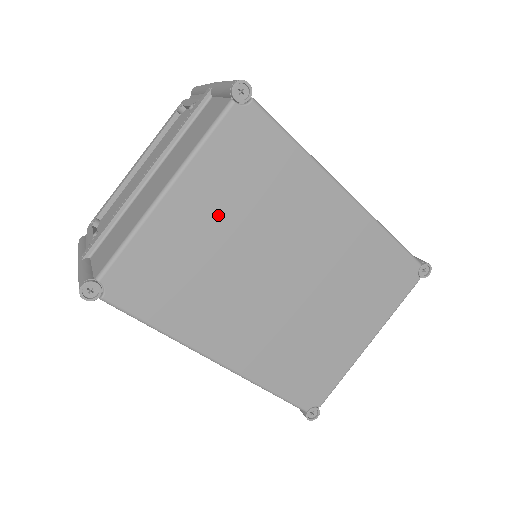
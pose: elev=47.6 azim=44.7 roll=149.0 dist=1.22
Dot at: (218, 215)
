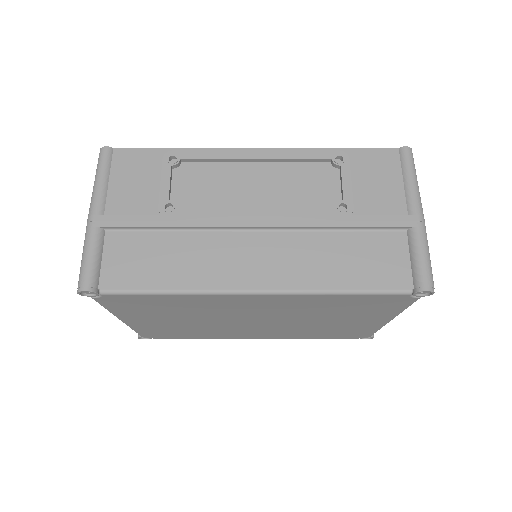
Dot at: (165, 319)
